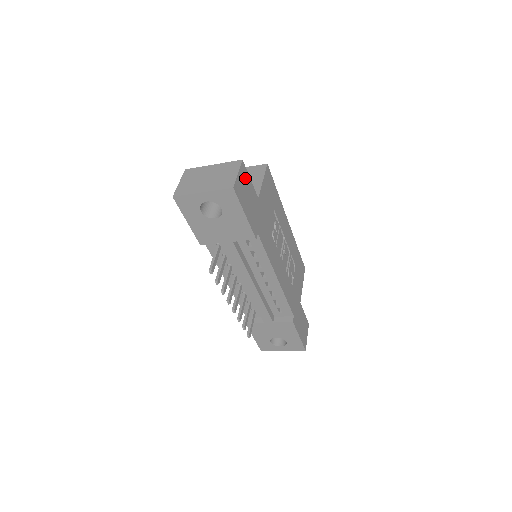
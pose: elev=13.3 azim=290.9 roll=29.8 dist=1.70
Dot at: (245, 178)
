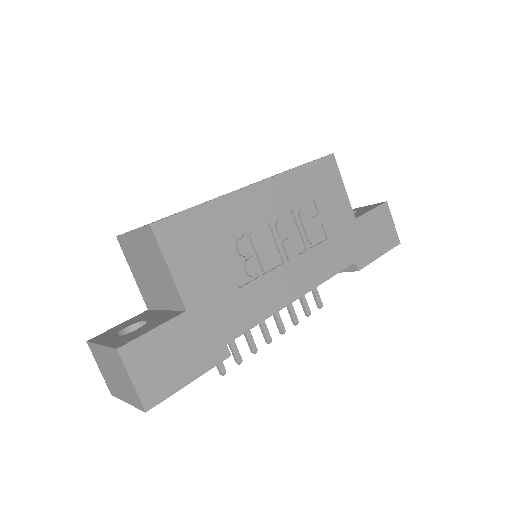
Dot at: (145, 353)
